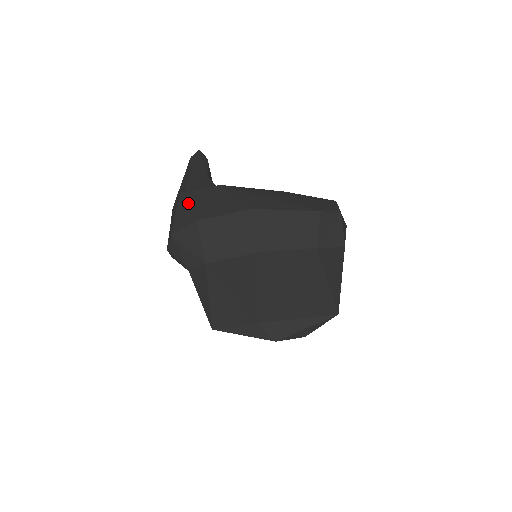
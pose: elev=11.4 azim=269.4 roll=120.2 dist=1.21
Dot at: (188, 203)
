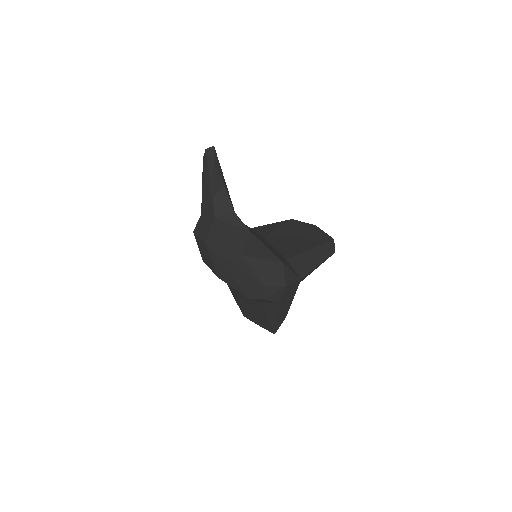
Dot at: (197, 244)
